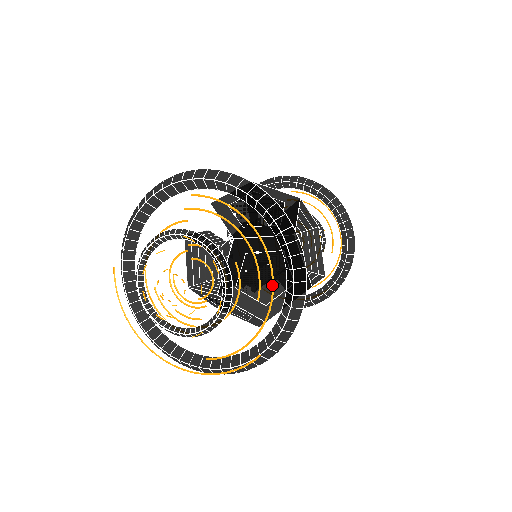
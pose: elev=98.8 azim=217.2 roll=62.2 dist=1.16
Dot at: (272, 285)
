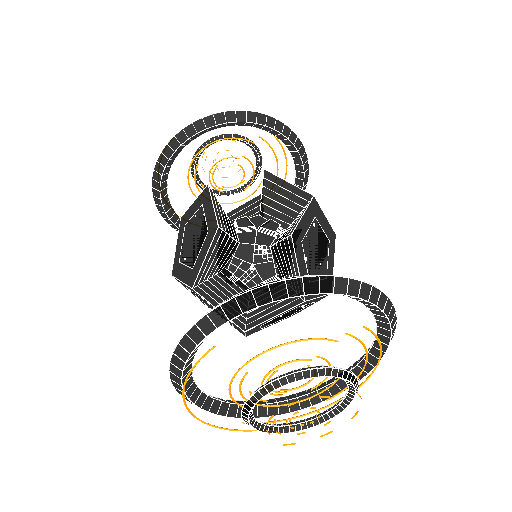
Dot at: occluded
